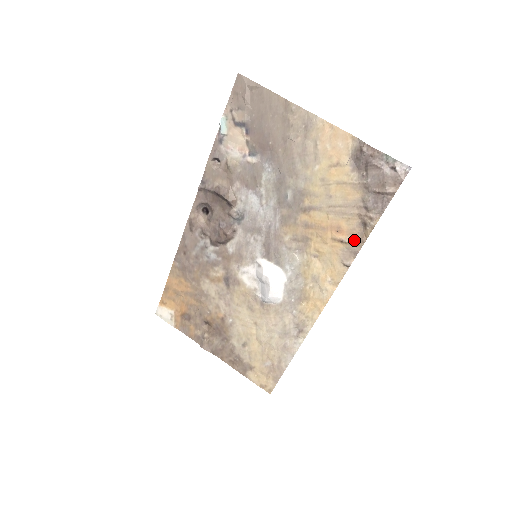
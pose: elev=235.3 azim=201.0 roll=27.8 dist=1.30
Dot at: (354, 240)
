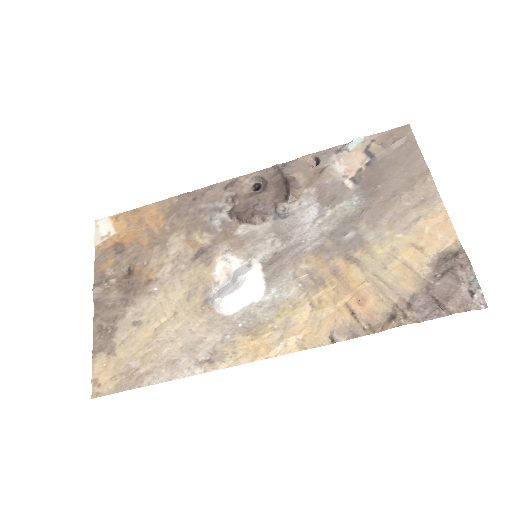
Dot at: (366, 323)
